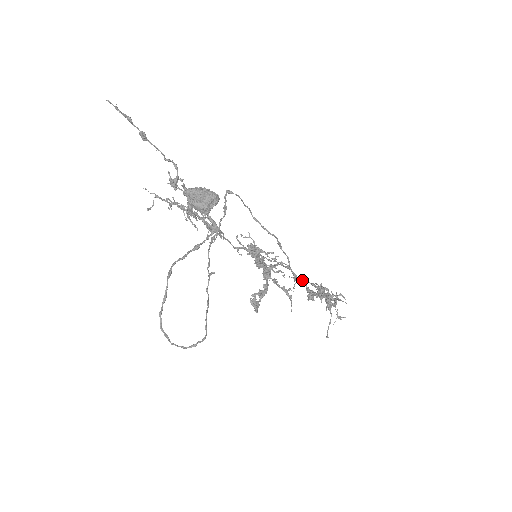
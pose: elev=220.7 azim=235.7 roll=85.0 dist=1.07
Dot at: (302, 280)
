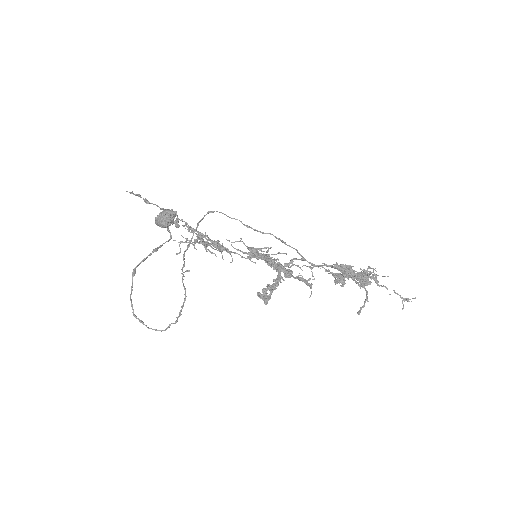
Dot at: (320, 266)
